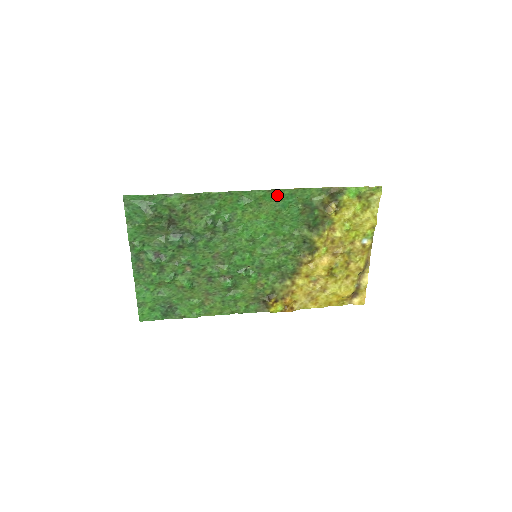
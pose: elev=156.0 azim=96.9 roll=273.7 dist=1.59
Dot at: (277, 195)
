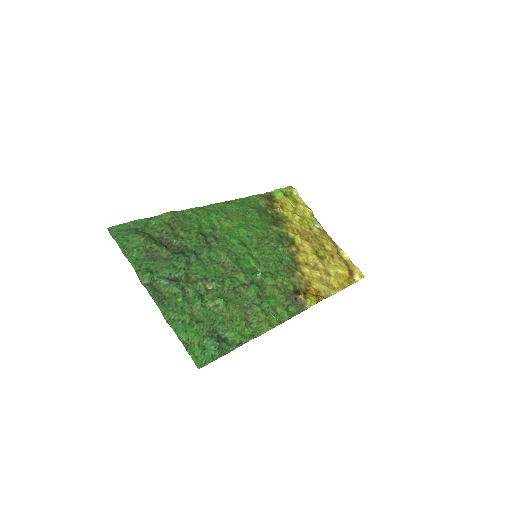
Dot at: (233, 205)
